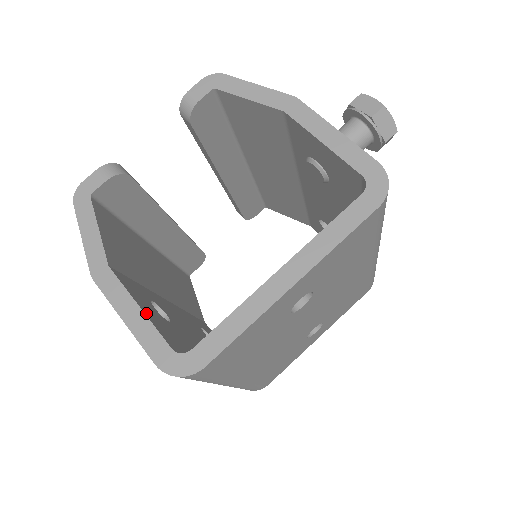
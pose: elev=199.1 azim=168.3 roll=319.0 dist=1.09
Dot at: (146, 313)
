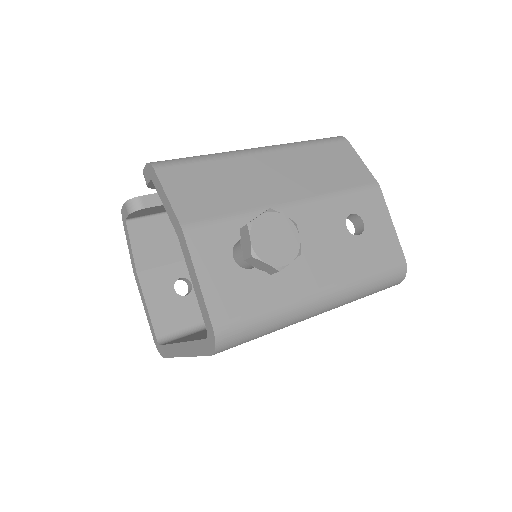
Dot at: (151, 309)
